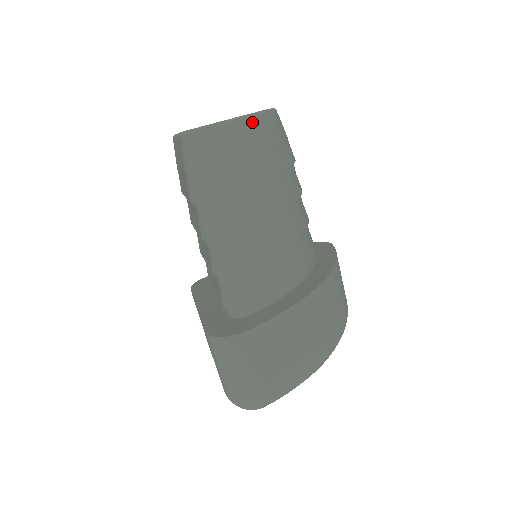
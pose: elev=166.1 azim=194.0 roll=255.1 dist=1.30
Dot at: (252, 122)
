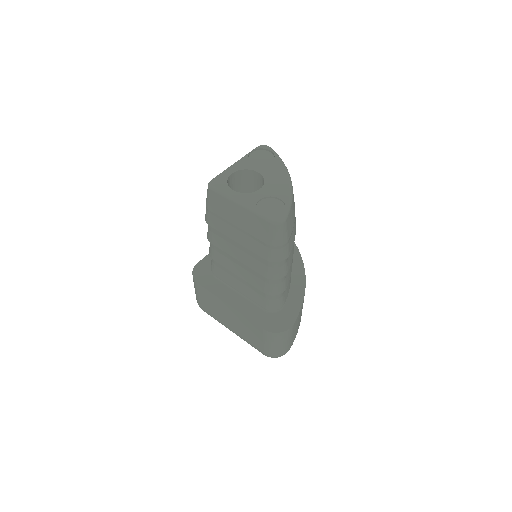
Dot at: occluded
